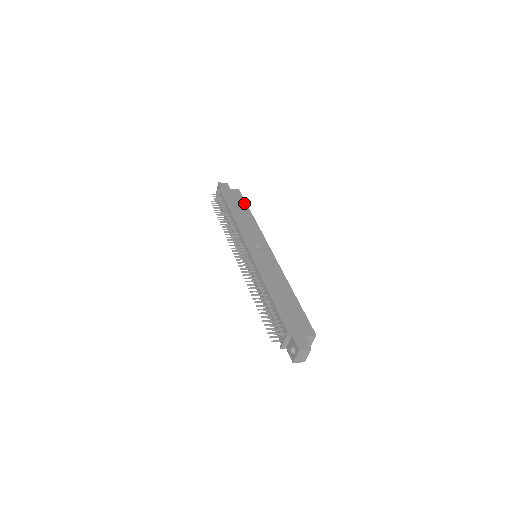
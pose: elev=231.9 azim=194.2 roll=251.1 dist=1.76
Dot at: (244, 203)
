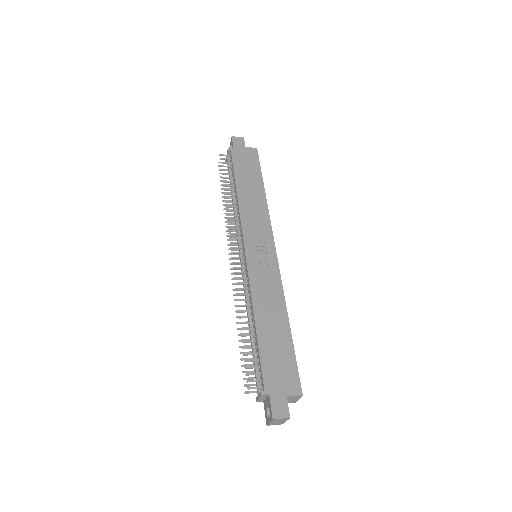
Dot at: (258, 172)
